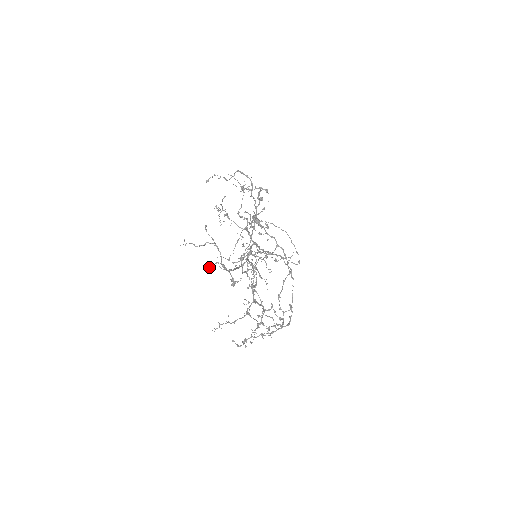
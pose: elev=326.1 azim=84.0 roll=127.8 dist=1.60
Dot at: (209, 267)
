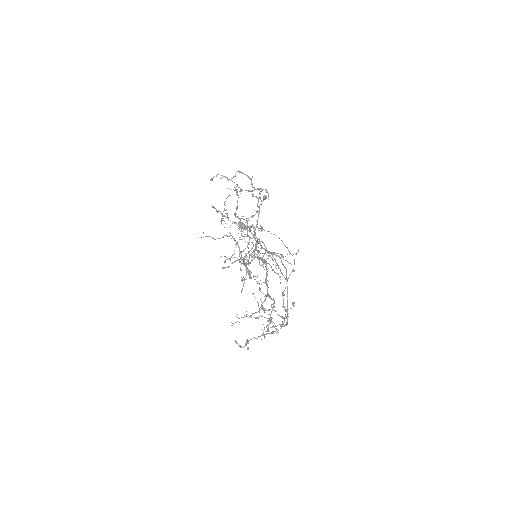
Dot at: (224, 261)
